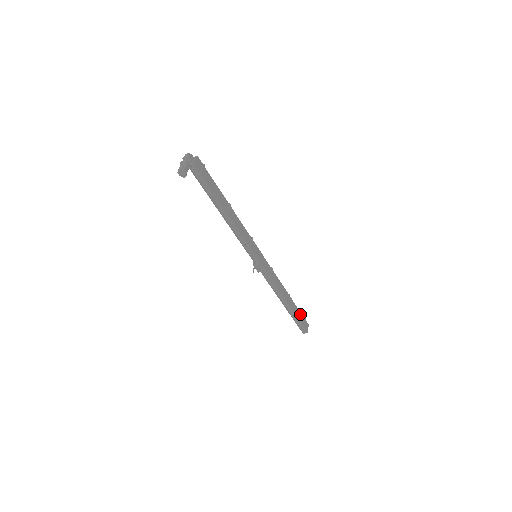
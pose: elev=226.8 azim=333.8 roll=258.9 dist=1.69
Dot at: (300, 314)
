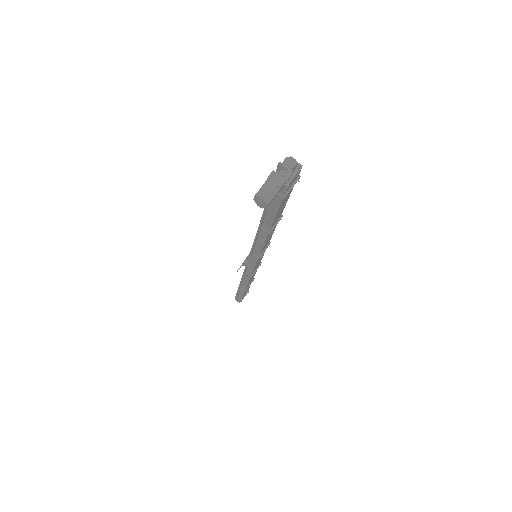
Dot at: occluded
